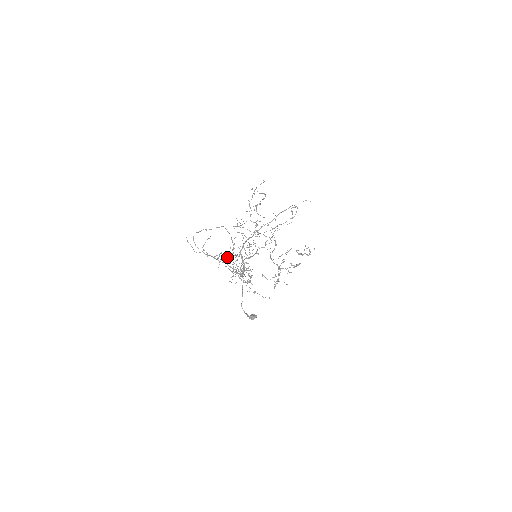
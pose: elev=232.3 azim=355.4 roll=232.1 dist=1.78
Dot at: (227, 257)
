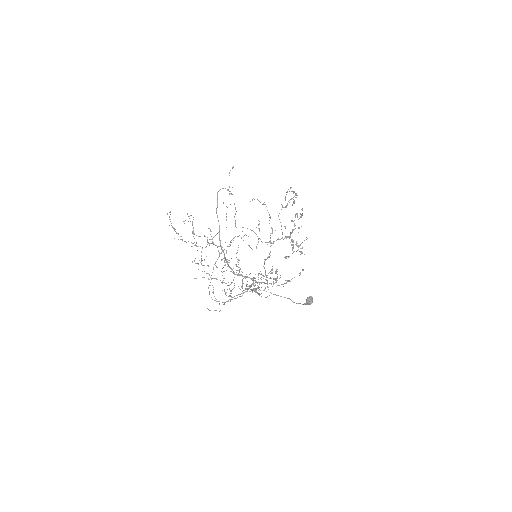
Dot at: (230, 291)
